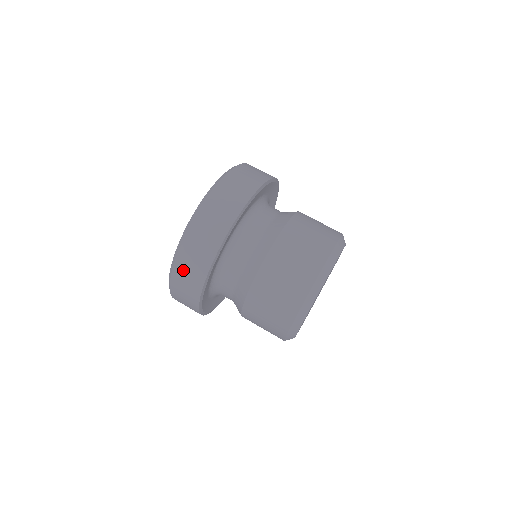
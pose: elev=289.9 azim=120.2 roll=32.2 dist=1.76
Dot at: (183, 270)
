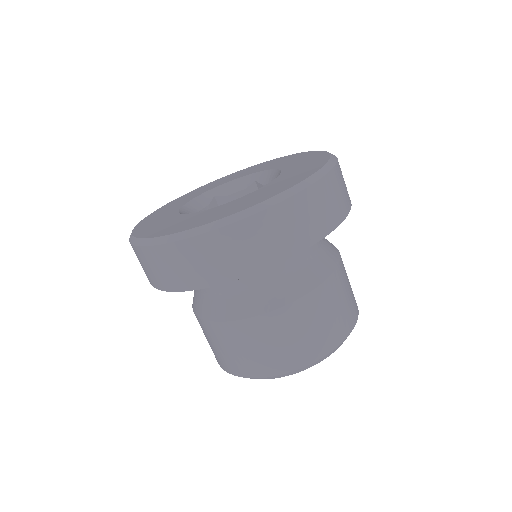
Dot at: (192, 254)
